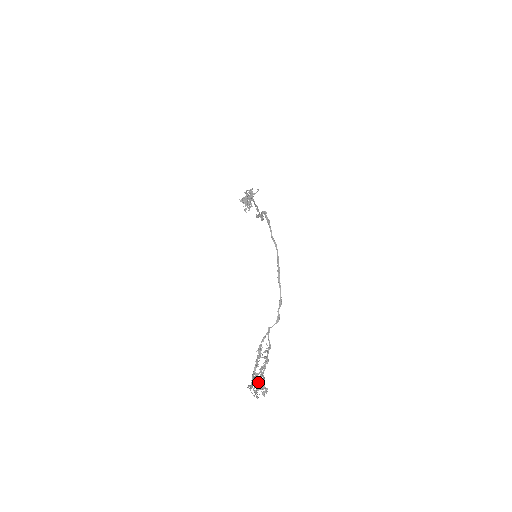
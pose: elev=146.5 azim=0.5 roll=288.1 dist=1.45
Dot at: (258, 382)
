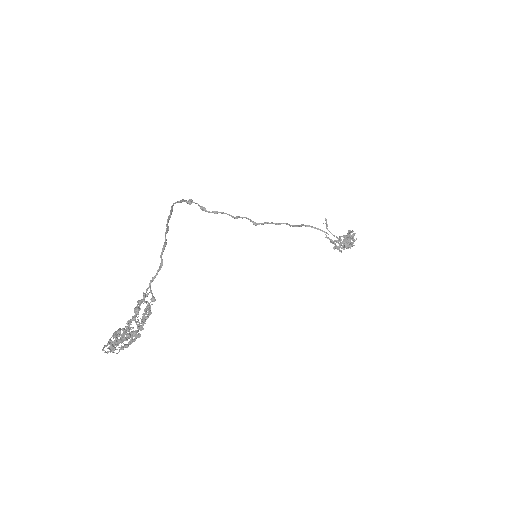
Dot at: (116, 335)
